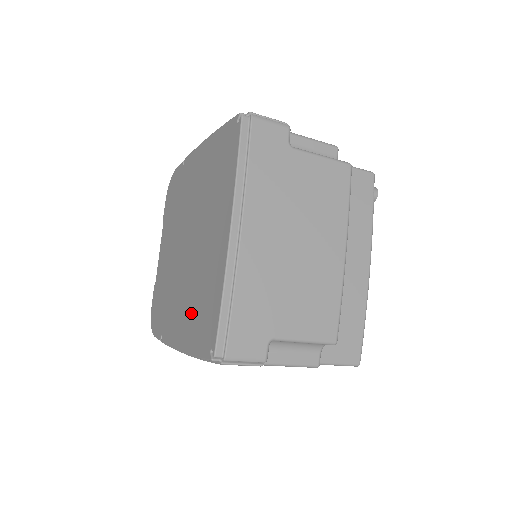
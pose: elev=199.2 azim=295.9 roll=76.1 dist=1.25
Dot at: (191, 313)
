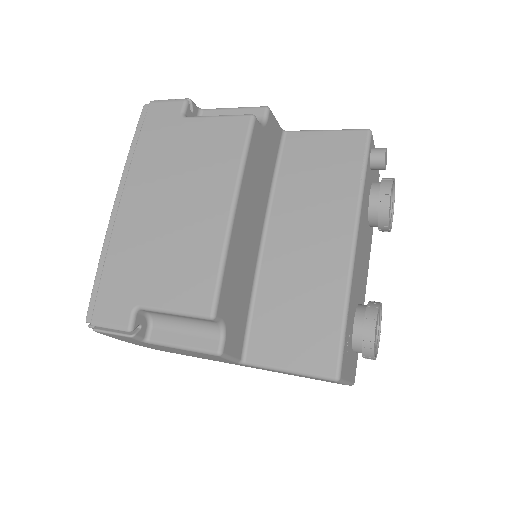
Dot at: occluded
